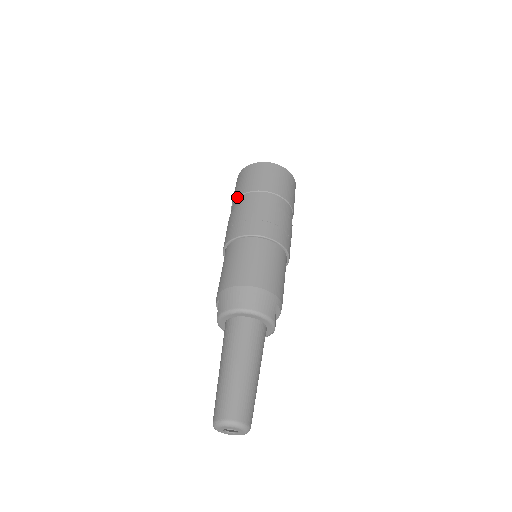
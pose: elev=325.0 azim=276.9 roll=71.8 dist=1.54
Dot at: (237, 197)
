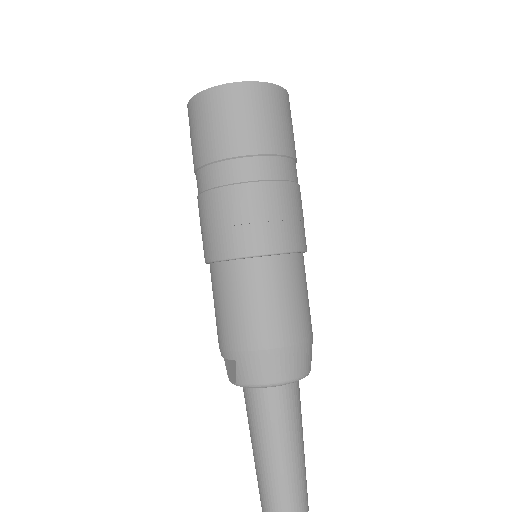
Dot at: (216, 160)
